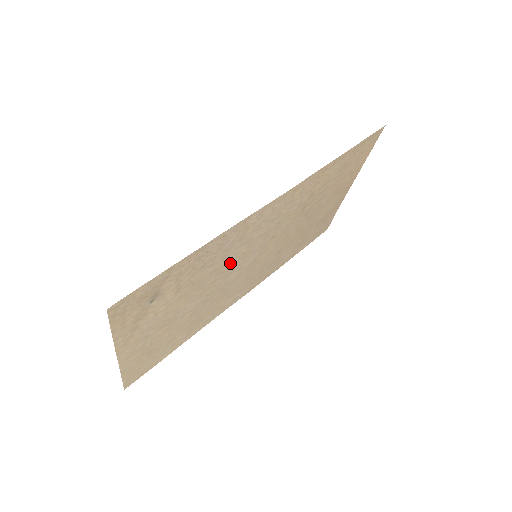
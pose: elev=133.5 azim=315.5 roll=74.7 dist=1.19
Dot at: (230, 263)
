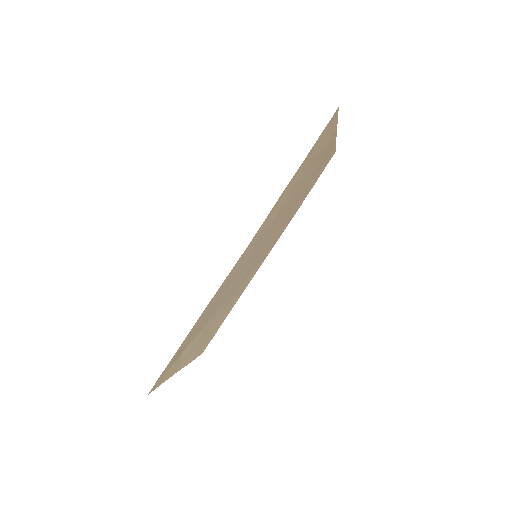
Dot at: (231, 287)
